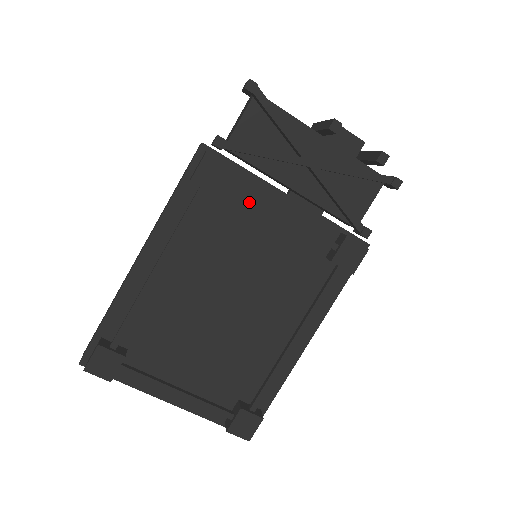
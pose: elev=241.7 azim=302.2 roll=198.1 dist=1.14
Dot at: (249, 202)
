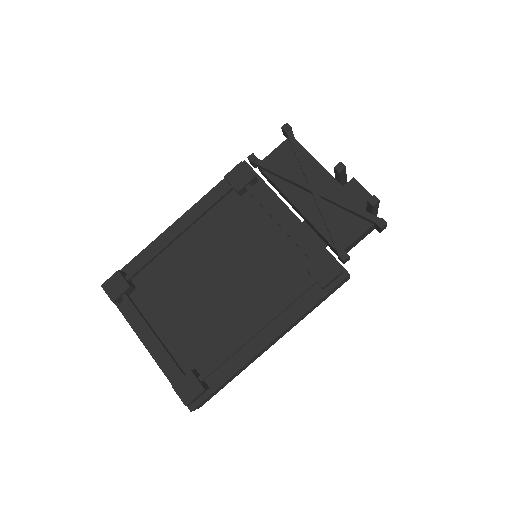
Dot at: (262, 209)
